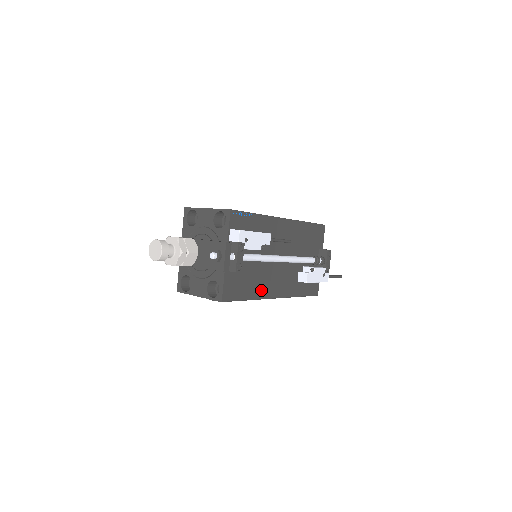
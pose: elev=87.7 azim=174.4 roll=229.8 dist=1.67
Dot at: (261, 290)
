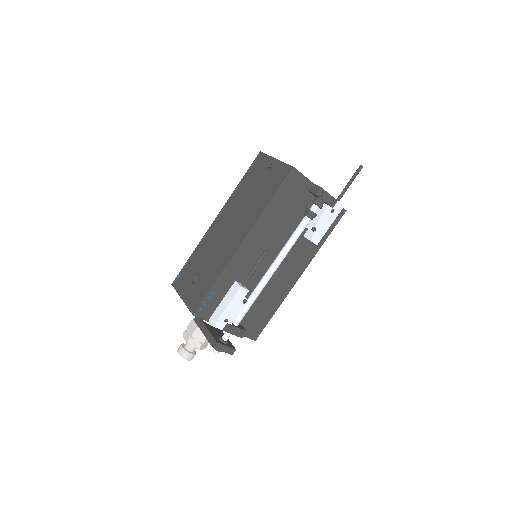
Dot at: (280, 295)
